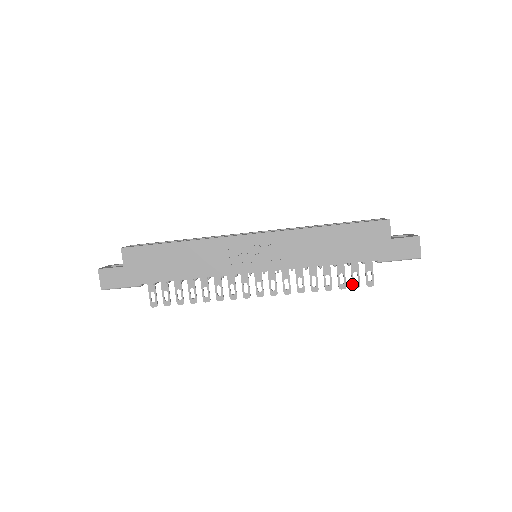
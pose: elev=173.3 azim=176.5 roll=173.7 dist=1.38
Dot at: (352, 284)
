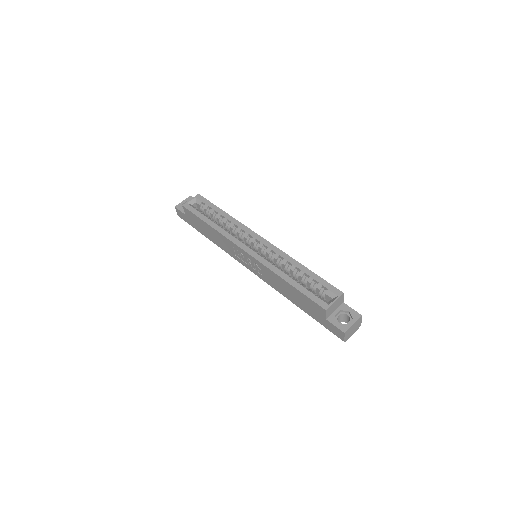
Dot at: occluded
